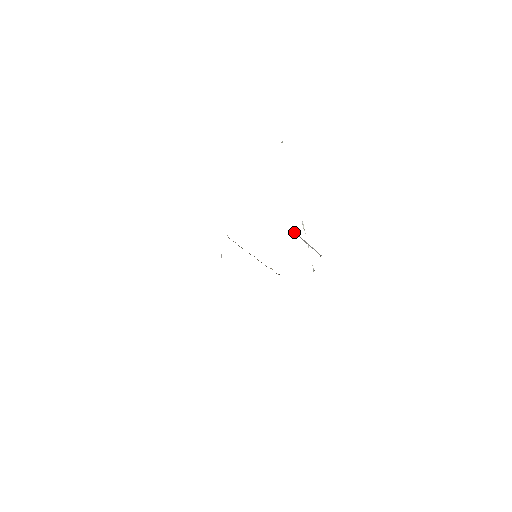
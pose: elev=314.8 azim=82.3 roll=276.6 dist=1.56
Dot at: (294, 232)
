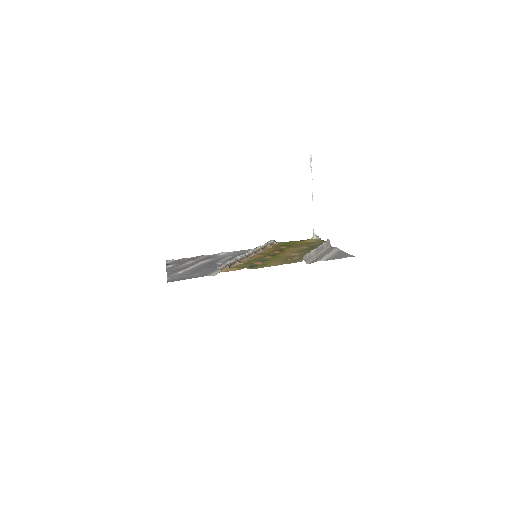
Dot at: (309, 255)
